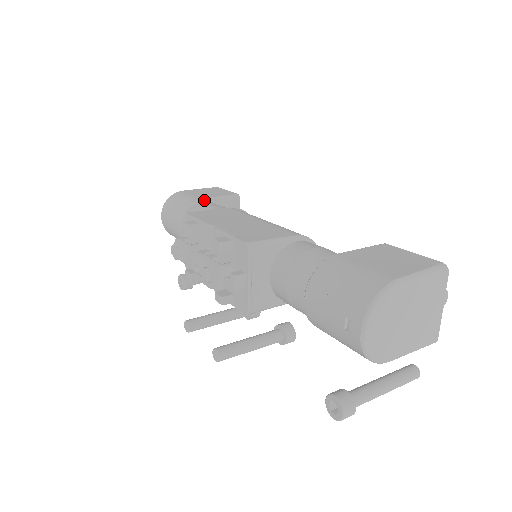
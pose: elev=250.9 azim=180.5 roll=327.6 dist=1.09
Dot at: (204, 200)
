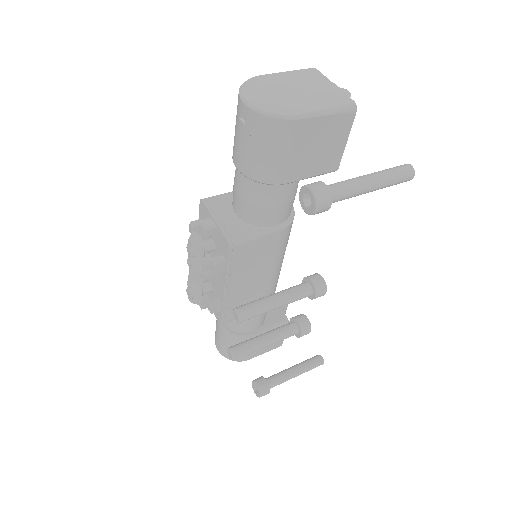
Dot at: occluded
